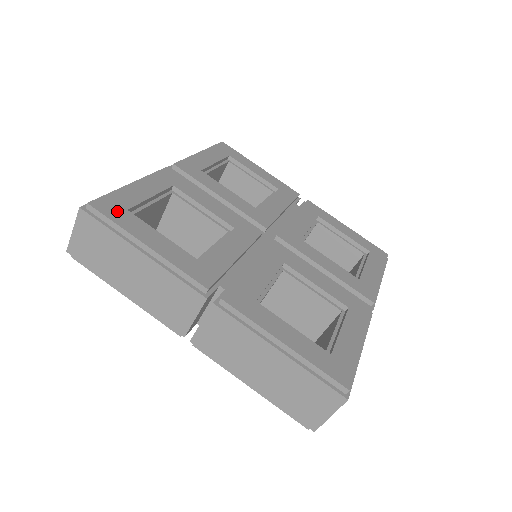
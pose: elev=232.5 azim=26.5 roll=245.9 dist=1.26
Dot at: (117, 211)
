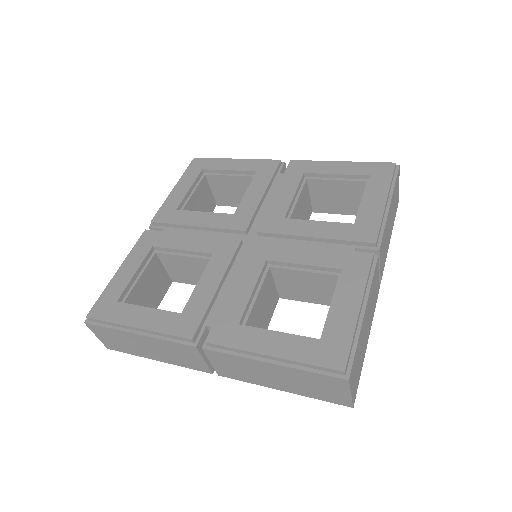
Dot at: (109, 309)
